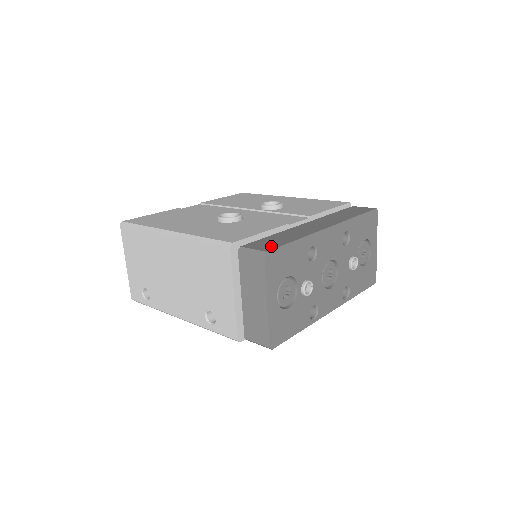
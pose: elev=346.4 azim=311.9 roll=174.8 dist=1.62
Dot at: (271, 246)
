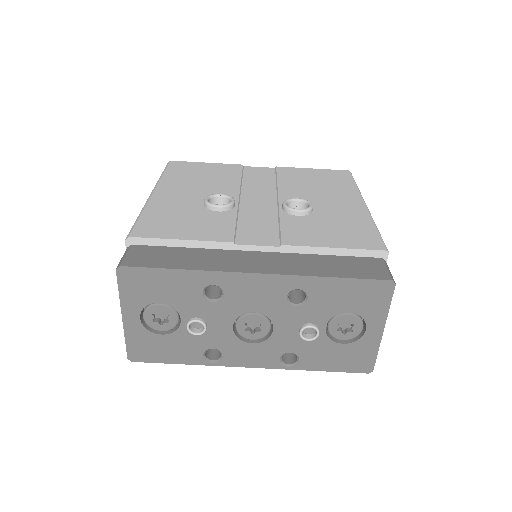
Dot at: (141, 262)
